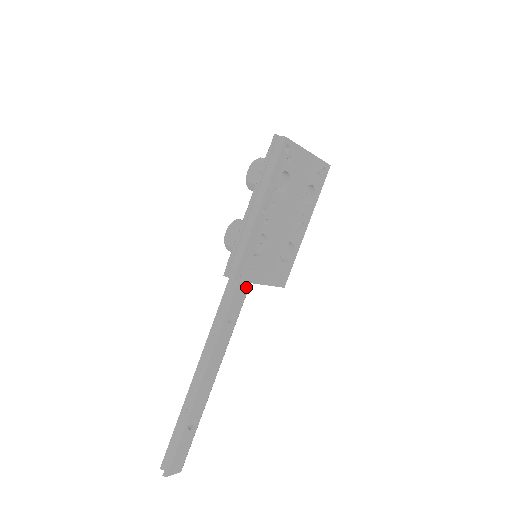
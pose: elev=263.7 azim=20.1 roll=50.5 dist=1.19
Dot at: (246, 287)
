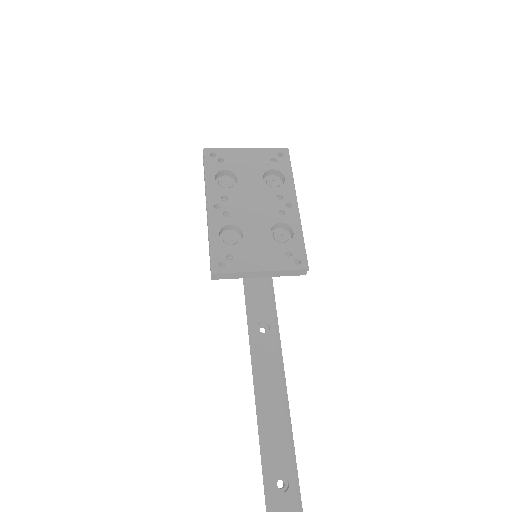
Dot at: (265, 291)
